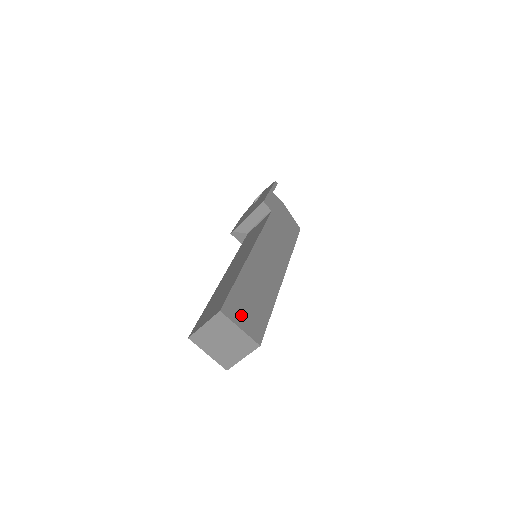
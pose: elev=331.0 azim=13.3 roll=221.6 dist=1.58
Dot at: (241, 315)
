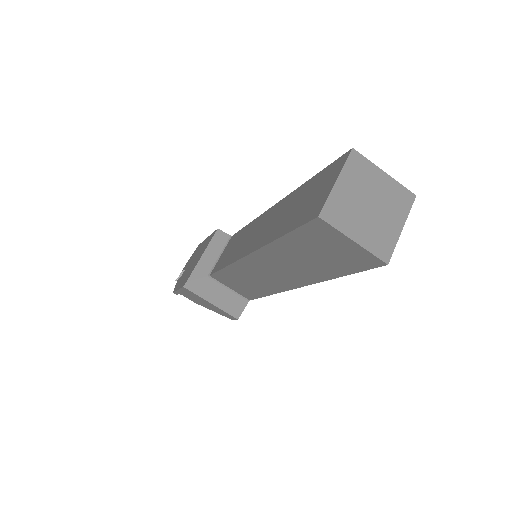
Dot at: occluded
